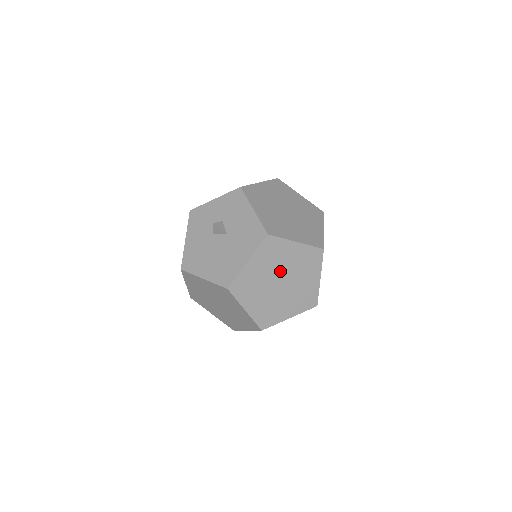
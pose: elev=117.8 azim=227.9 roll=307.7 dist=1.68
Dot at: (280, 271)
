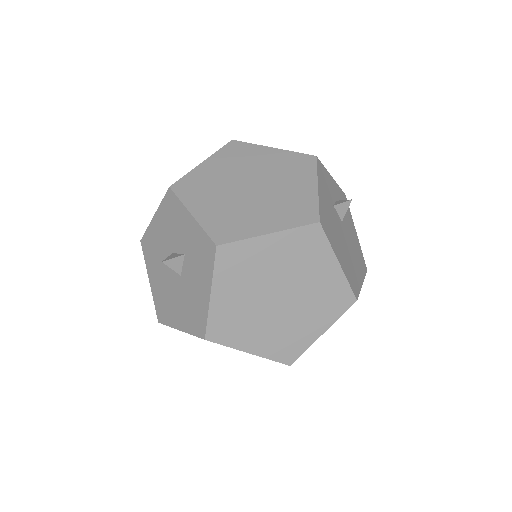
Dot at: occluded
